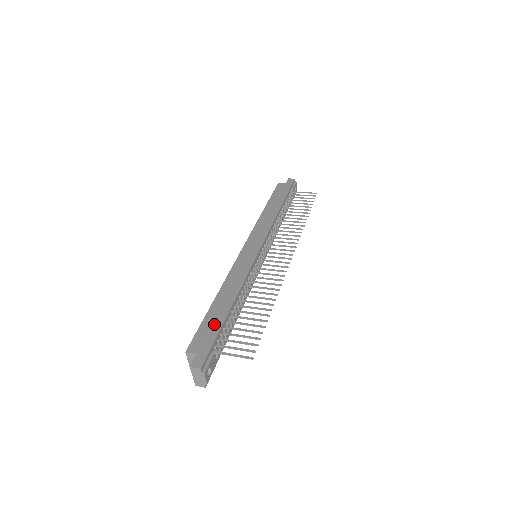
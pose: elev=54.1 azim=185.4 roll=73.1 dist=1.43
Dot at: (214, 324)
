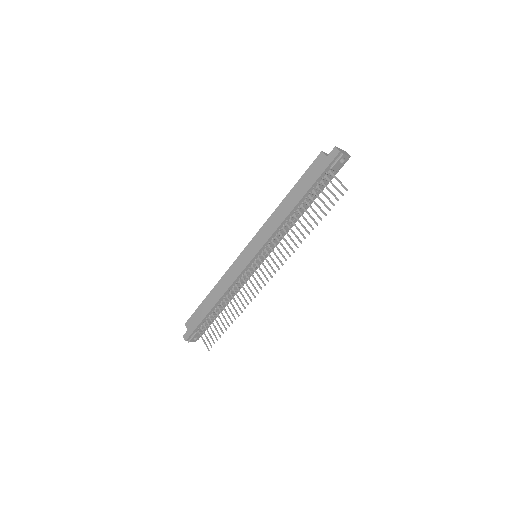
Dot at: (201, 315)
